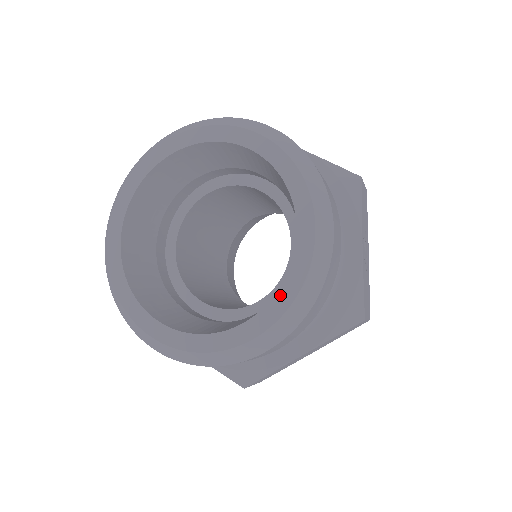
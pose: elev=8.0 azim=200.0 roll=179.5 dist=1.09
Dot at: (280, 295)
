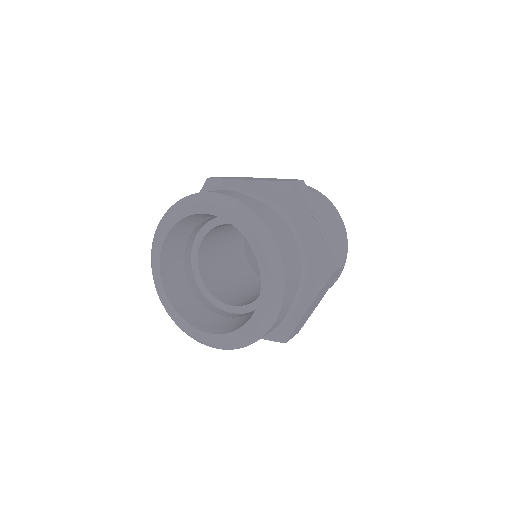
Dot at: (263, 292)
